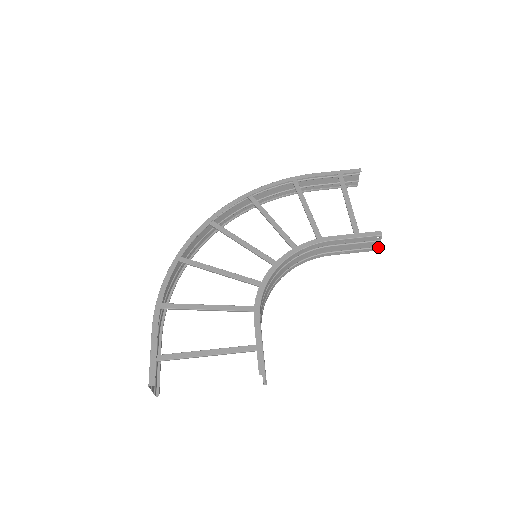
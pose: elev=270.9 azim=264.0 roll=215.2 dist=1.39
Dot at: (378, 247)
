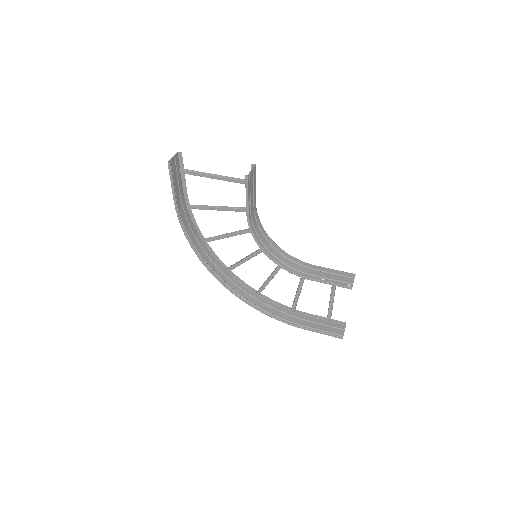
Dot at: (352, 285)
